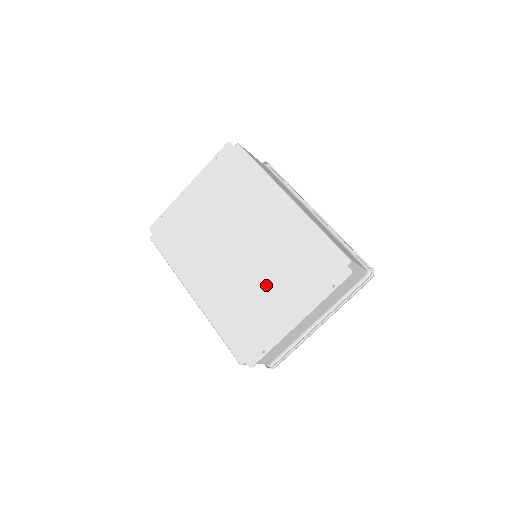
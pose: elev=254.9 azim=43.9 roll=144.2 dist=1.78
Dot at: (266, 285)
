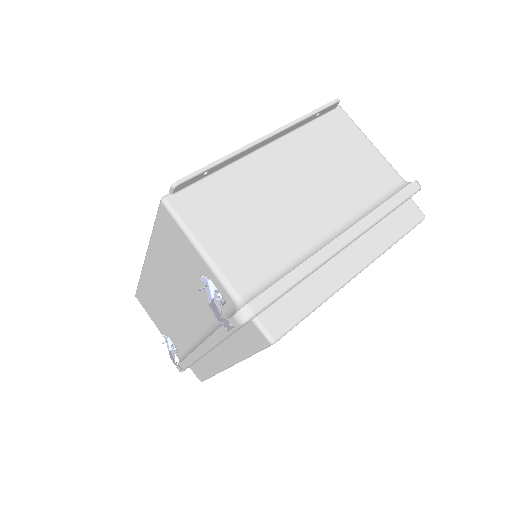
Dot at: occluded
